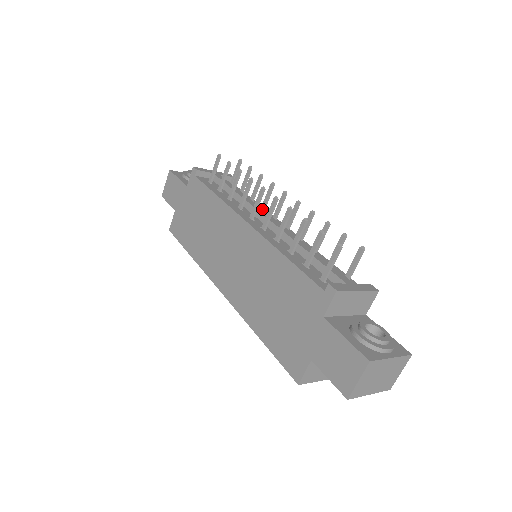
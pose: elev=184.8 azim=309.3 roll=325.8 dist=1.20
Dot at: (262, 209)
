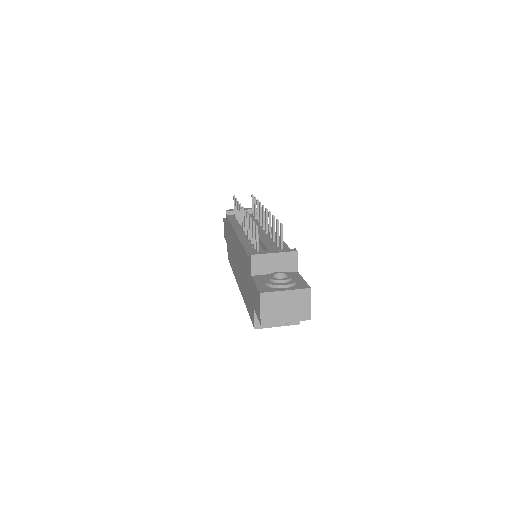
Dot at: (255, 222)
